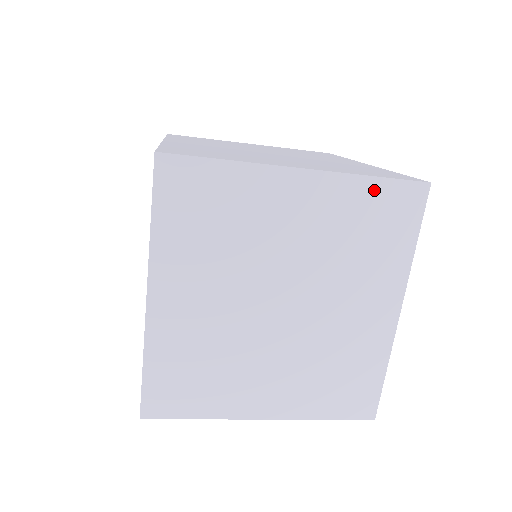
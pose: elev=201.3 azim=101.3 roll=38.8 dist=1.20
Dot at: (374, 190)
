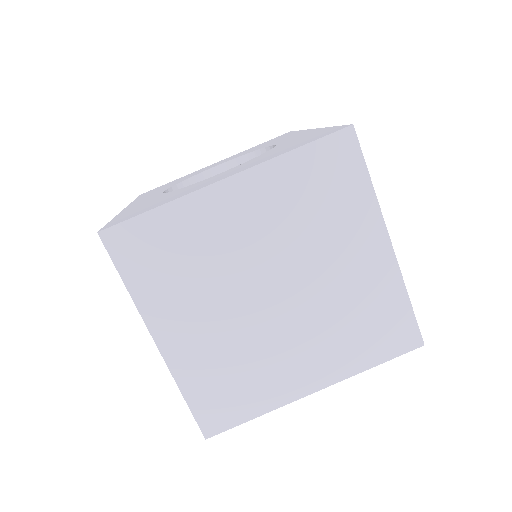
Dot at: (400, 307)
